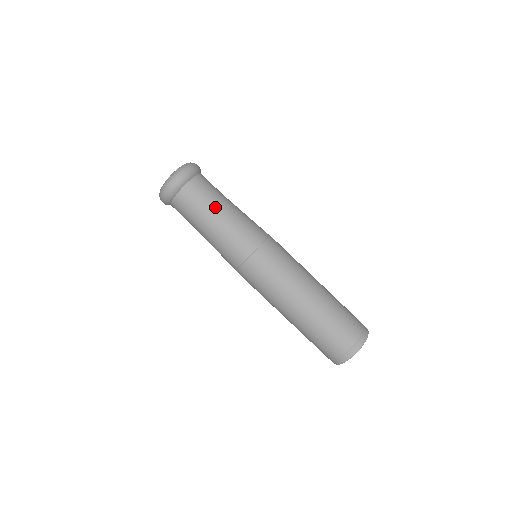
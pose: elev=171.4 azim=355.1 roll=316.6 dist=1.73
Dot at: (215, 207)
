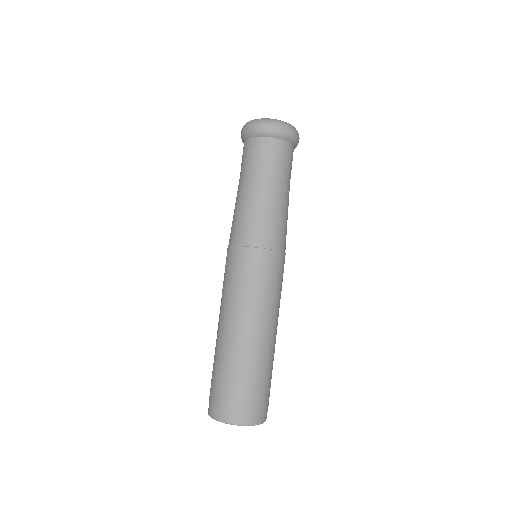
Dot at: (252, 178)
